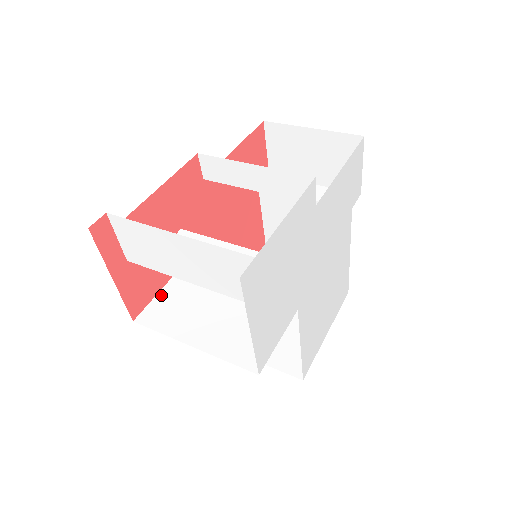
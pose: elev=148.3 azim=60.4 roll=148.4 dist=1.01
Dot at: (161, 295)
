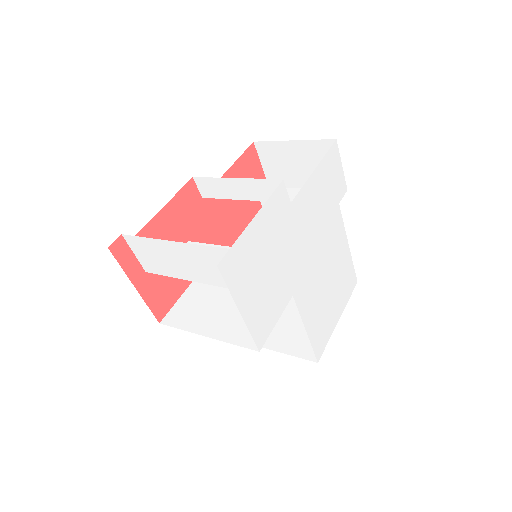
Dot at: (181, 300)
